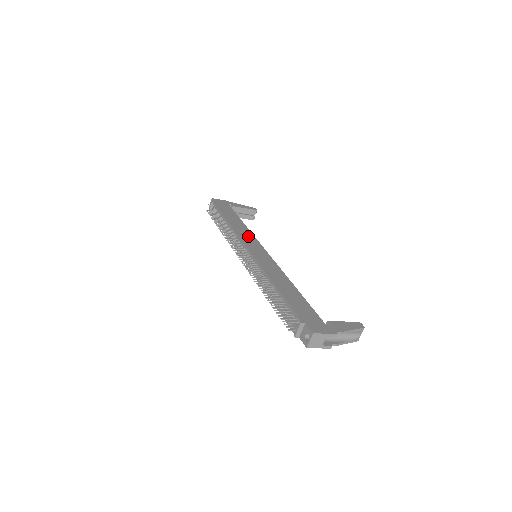
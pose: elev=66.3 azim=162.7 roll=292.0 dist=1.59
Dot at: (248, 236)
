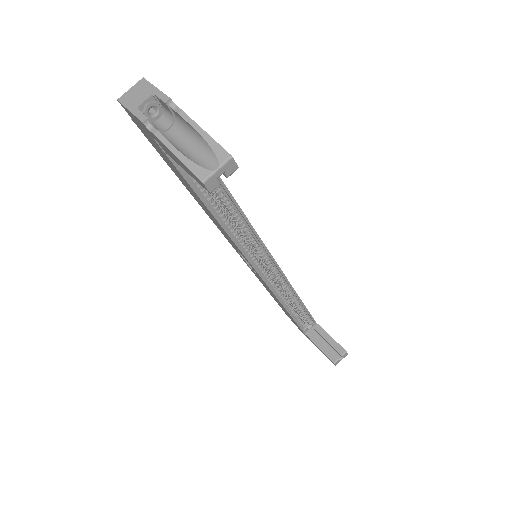
Dot at: occluded
